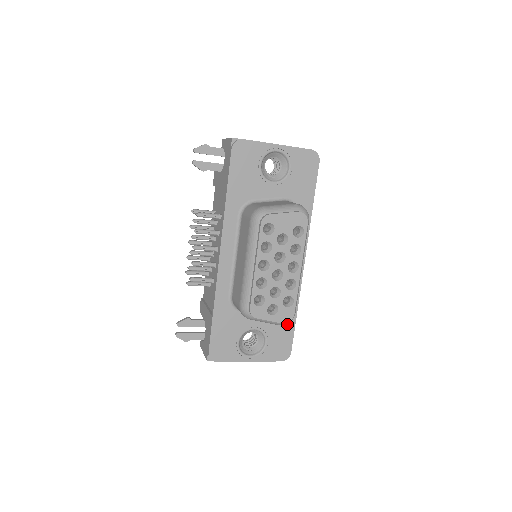
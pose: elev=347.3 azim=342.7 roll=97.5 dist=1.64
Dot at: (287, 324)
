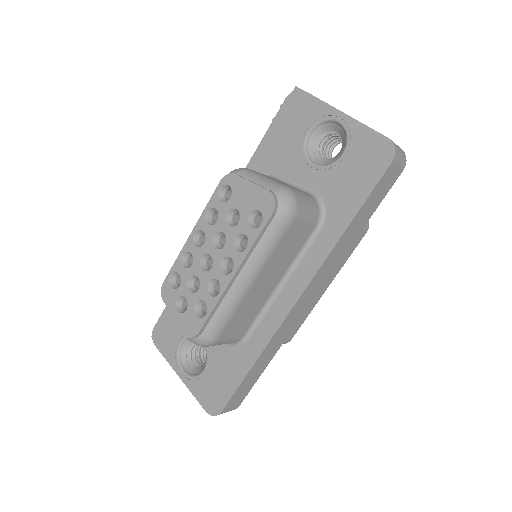
Dot at: (235, 369)
